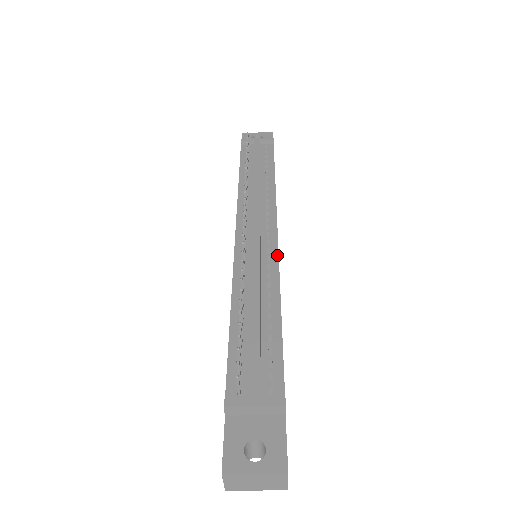
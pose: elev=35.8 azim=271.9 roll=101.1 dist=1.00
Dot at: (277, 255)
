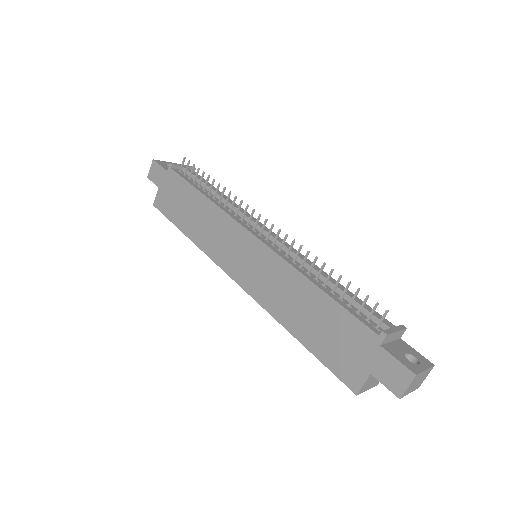
Dot at: occluded
